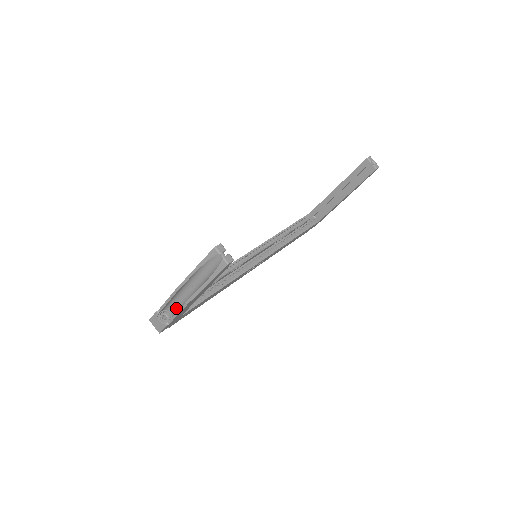
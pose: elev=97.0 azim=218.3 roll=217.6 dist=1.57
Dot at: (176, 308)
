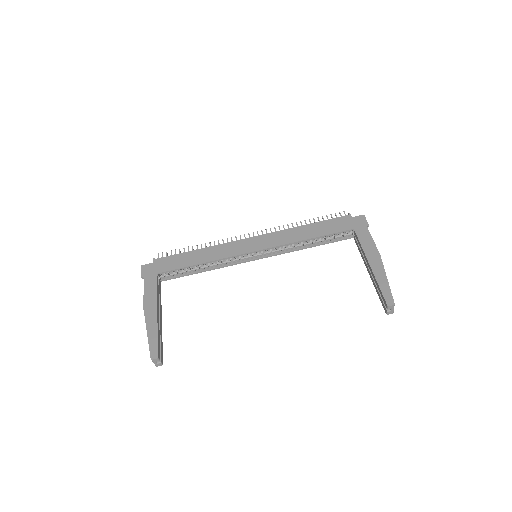
Dot at: occluded
